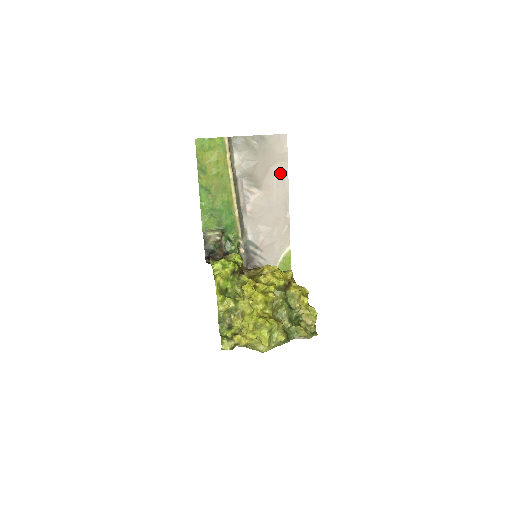
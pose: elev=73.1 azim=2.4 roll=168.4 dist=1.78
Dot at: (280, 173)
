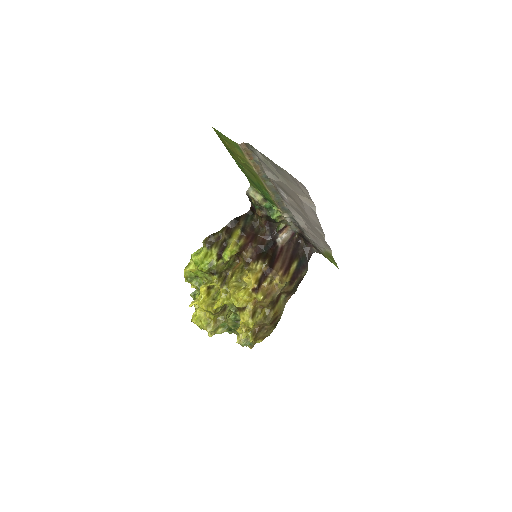
Dot at: (307, 206)
